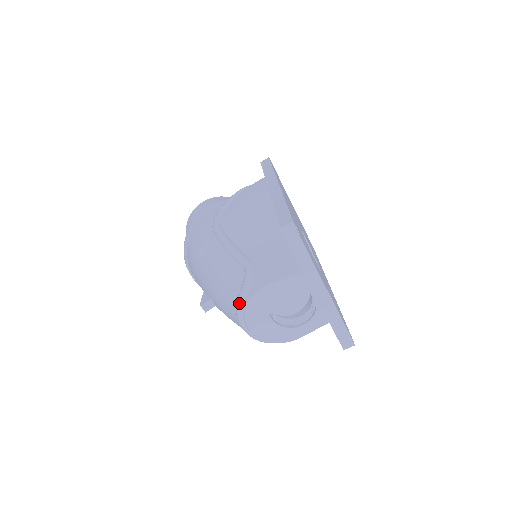
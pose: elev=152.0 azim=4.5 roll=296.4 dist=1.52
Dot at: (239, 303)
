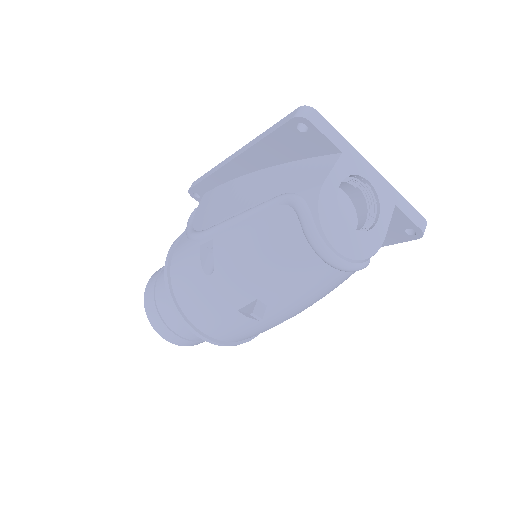
Dot at: (309, 227)
